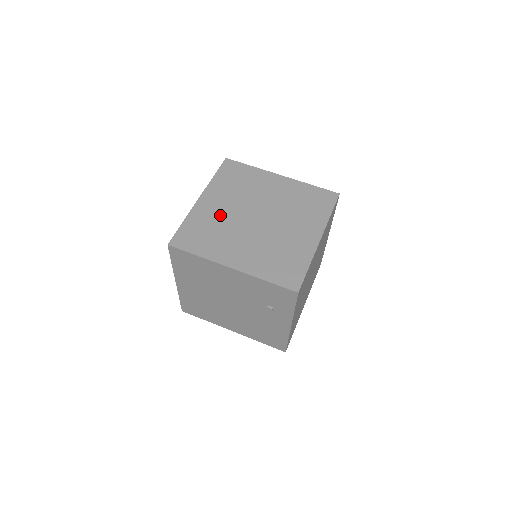
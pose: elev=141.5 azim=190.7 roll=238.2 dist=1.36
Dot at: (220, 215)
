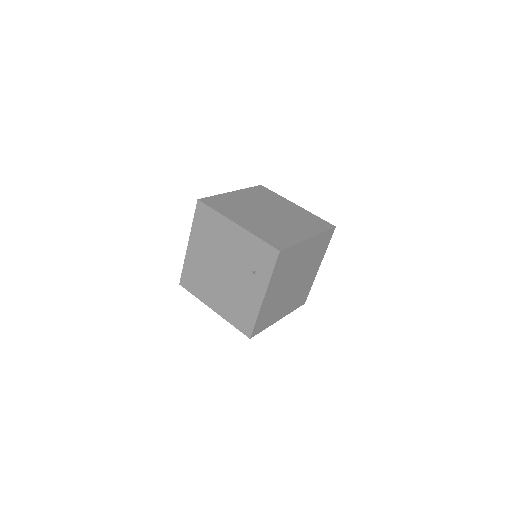
Dot at: (243, 202)
